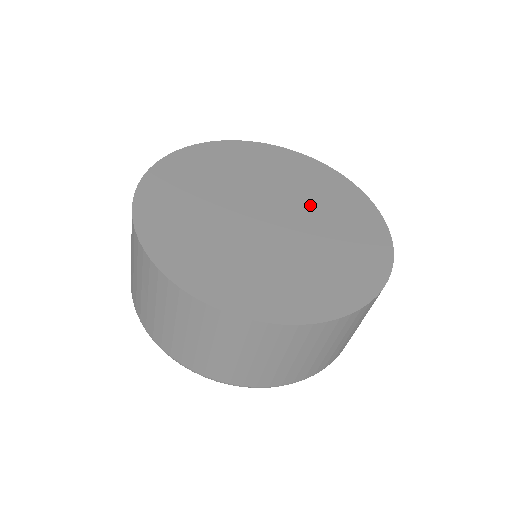
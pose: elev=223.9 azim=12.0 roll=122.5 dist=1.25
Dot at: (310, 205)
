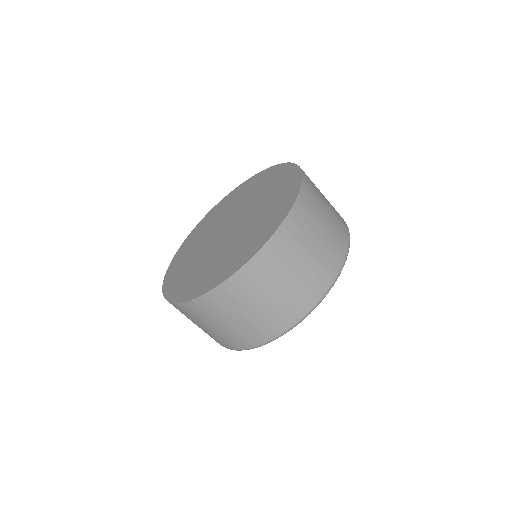
Dot at: (256, 205)
